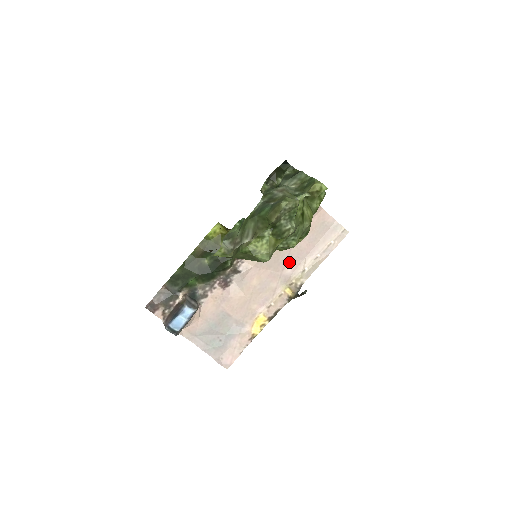
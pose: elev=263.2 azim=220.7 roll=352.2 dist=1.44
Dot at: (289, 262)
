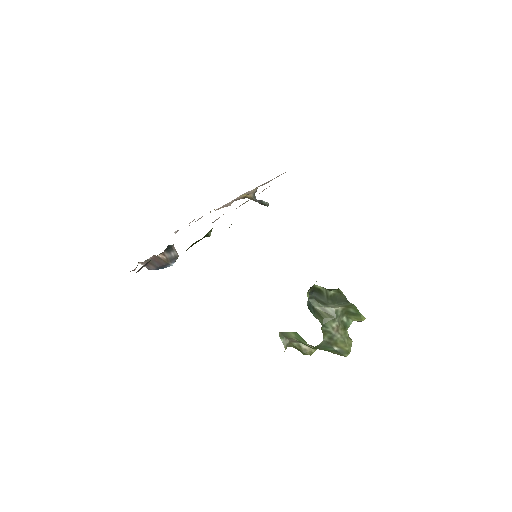
Dot at: occluded
